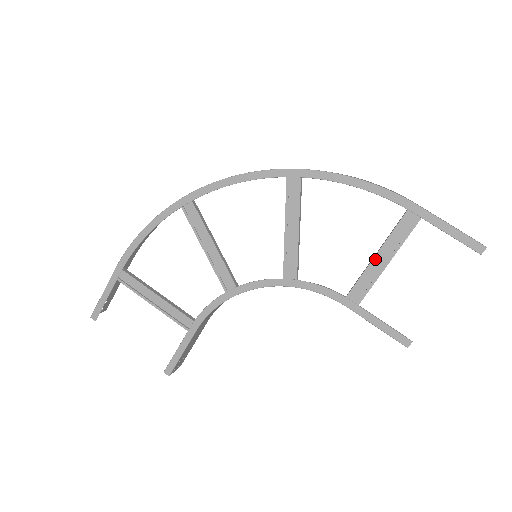
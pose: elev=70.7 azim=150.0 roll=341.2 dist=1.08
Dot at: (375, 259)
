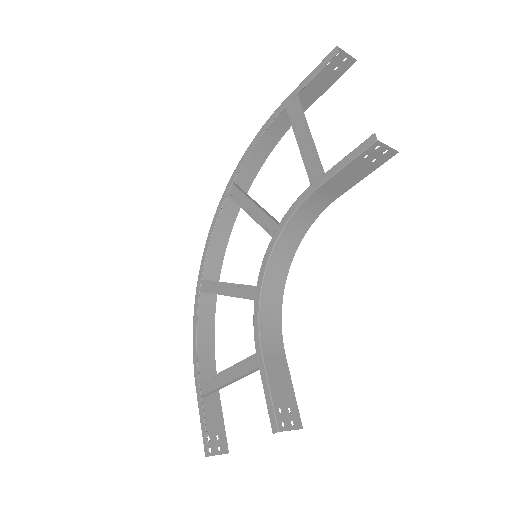
Dot at: (300, 146)
